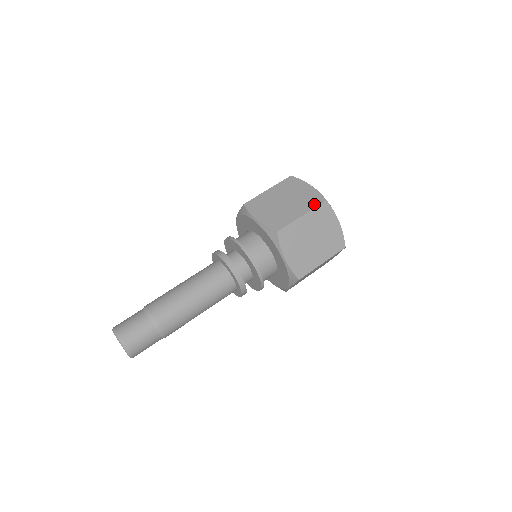
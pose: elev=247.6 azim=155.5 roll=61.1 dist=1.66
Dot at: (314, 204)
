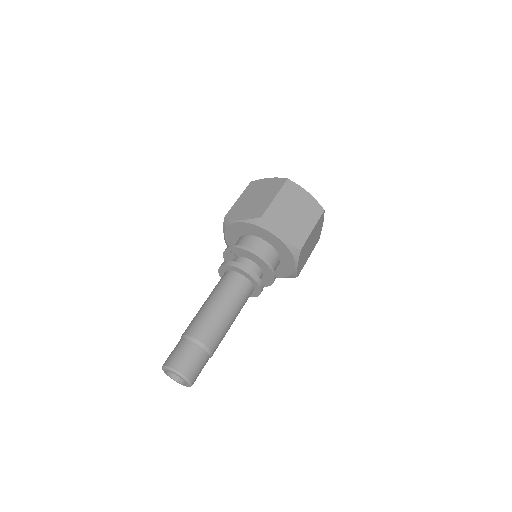
Dot at: (280, 186)
